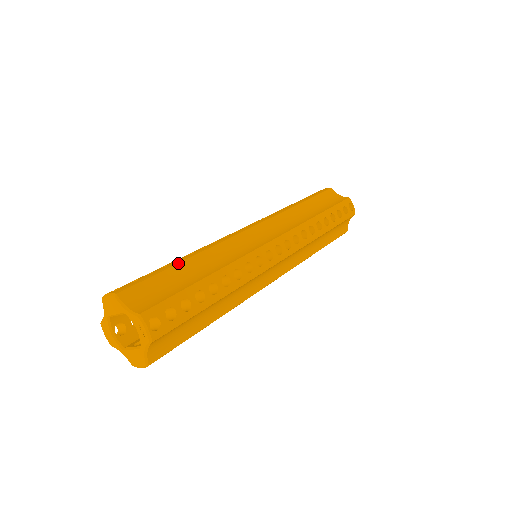
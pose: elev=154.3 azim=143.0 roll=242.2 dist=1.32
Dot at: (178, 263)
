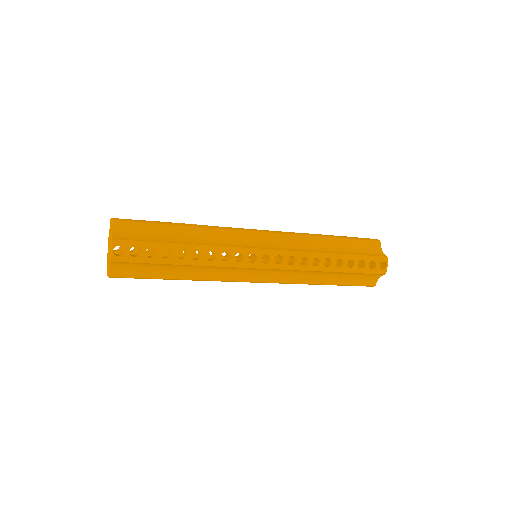
Dot at: (173, 224)
